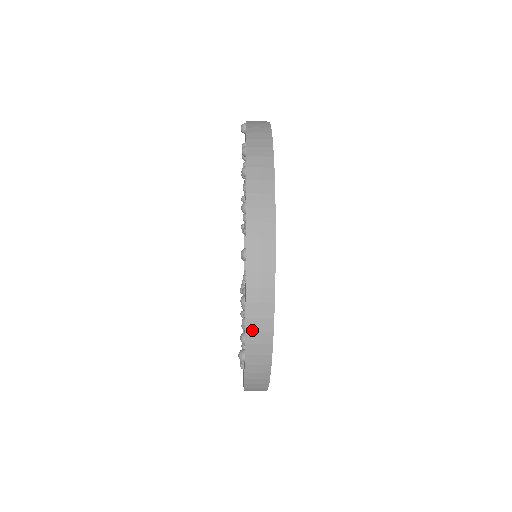
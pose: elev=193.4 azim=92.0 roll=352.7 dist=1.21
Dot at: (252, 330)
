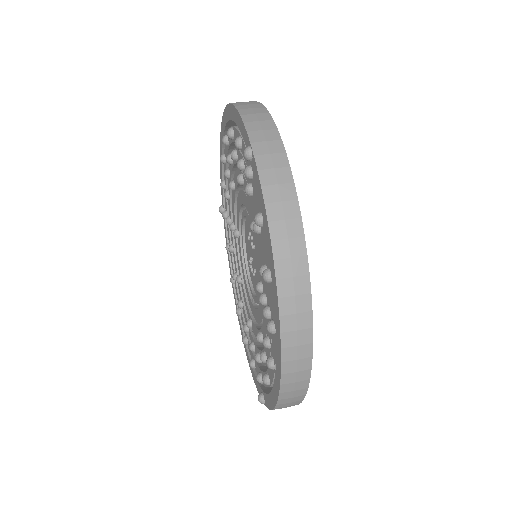
Dot at: occluded
